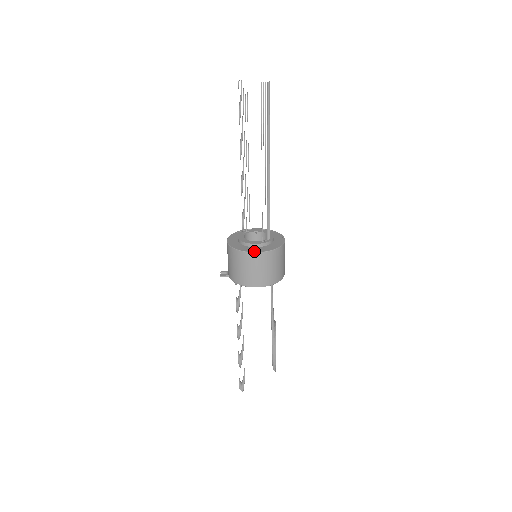
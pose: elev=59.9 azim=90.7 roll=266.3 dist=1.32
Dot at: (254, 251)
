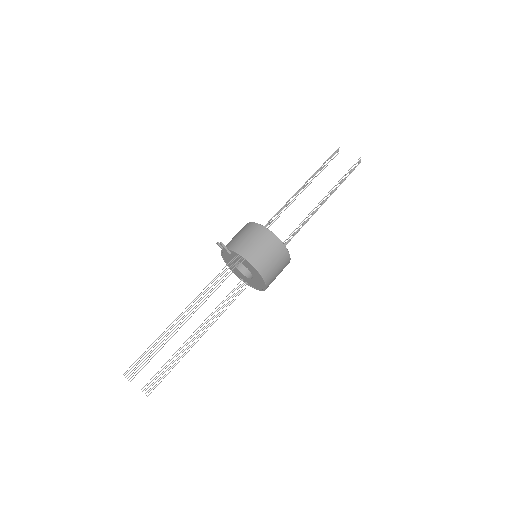
Dot at: occluded
